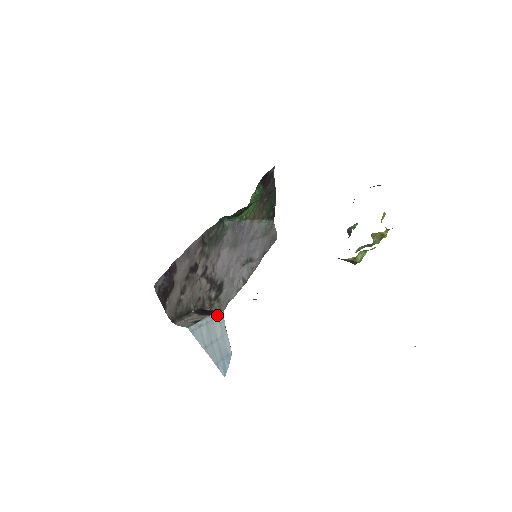
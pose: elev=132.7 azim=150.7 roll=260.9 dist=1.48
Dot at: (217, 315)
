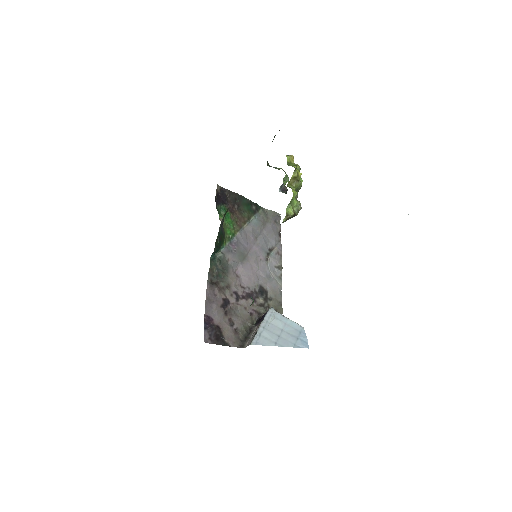
Dot at: (269, 315)
